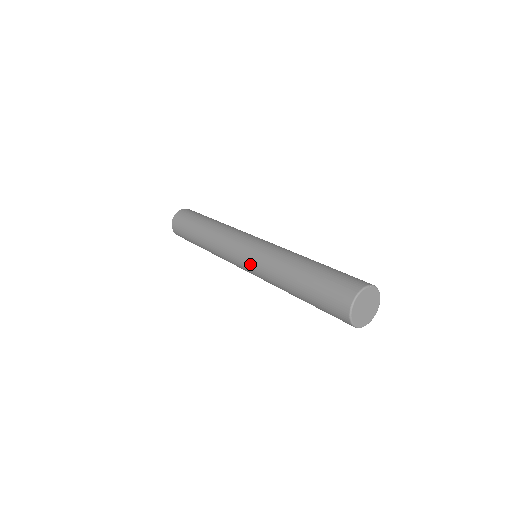
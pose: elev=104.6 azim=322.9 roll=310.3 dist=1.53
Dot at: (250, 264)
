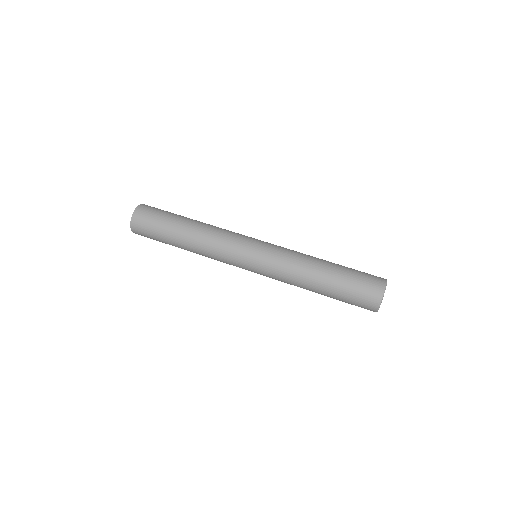
Dot at: (265, 260)
